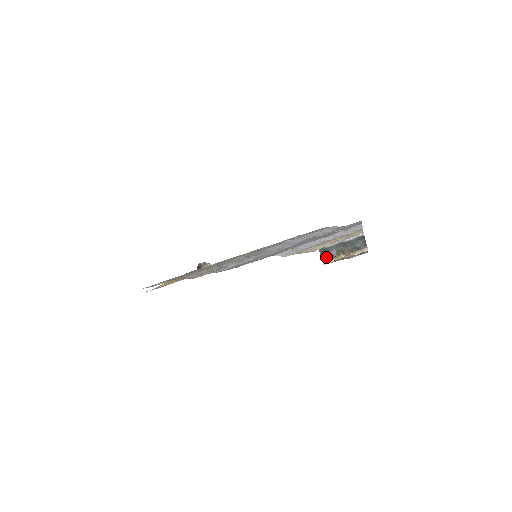
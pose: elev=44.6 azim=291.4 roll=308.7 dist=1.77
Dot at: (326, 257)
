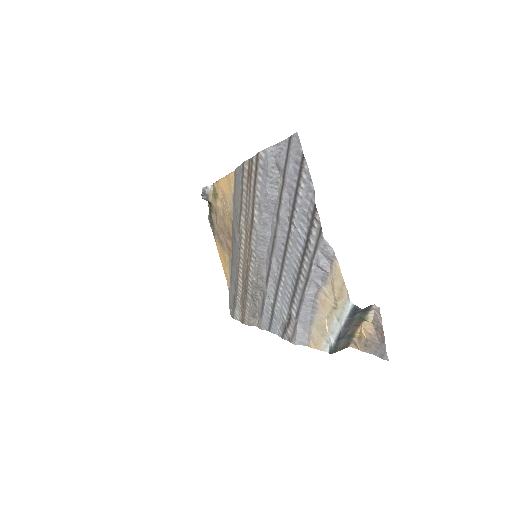
Dot at: (344, 347)
